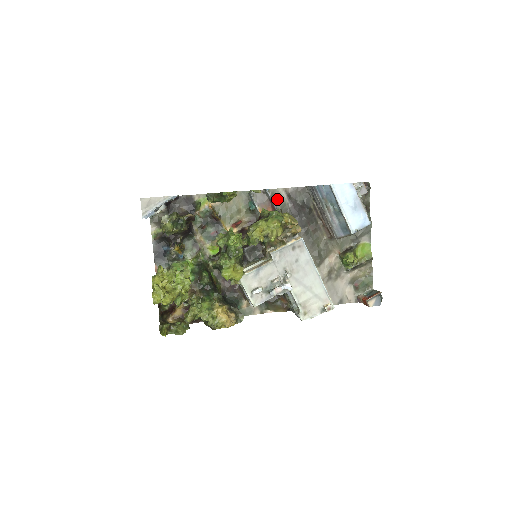
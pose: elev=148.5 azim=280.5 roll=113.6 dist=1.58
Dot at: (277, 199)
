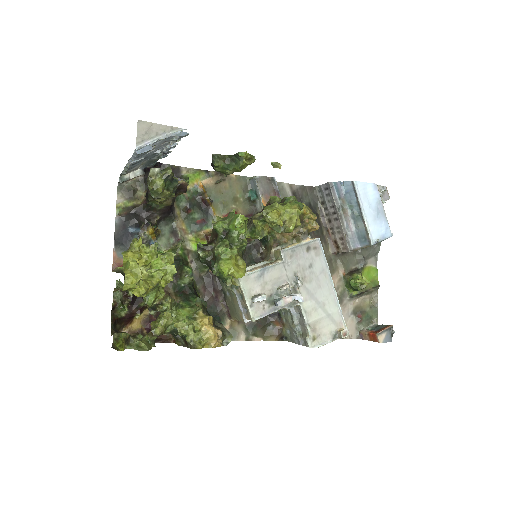
Dot at: (281, 195)
